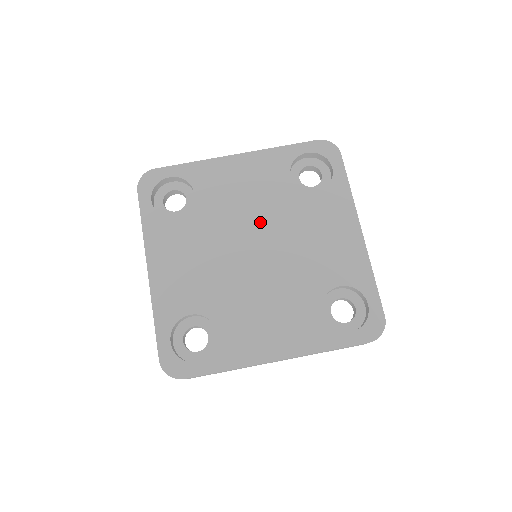
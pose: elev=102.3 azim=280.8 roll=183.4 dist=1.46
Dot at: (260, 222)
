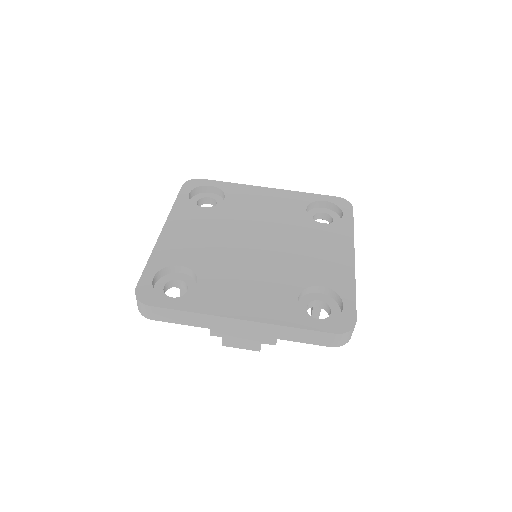
Dot at: (269, 228)
